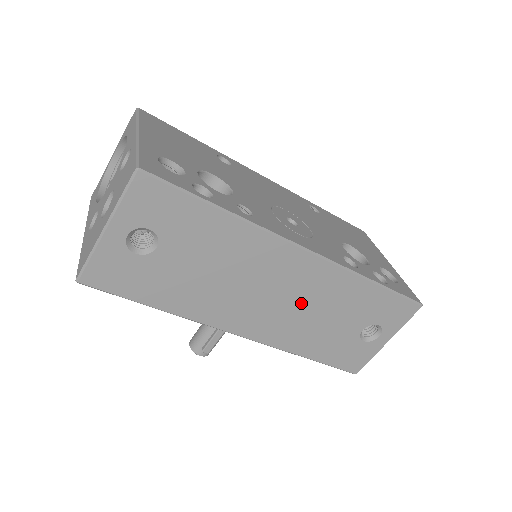
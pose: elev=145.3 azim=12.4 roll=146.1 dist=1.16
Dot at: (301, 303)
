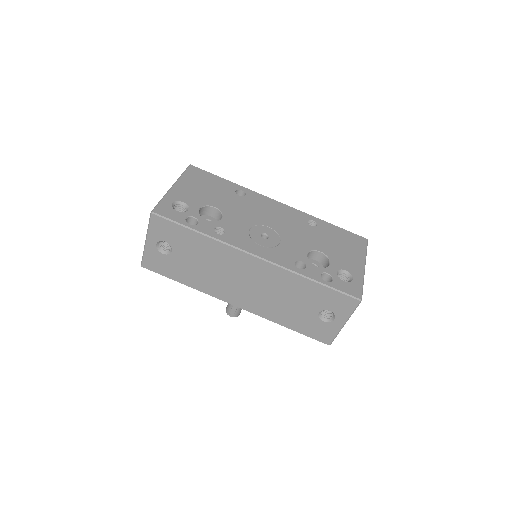
Dot at: (266, 289)
